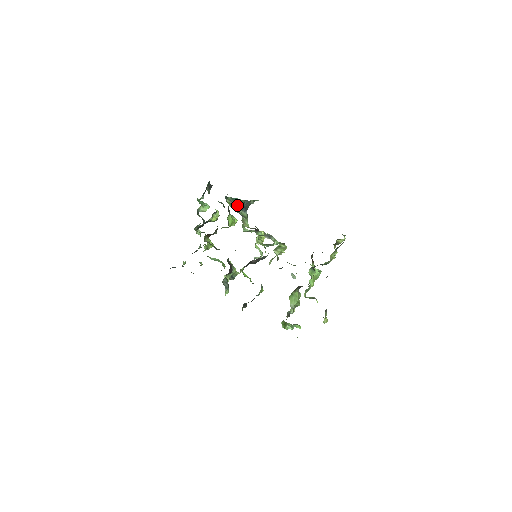
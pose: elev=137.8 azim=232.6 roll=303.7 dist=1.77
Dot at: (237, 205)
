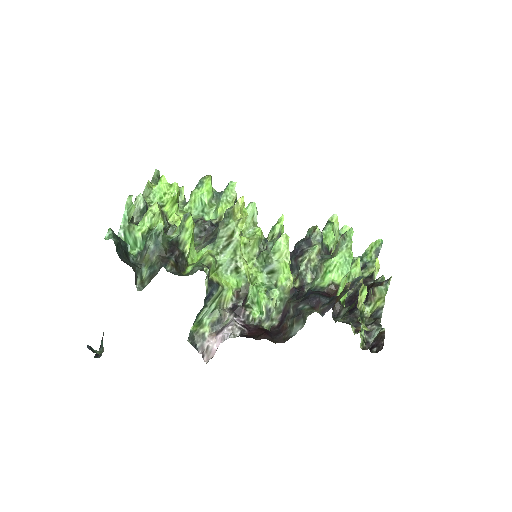
Dot at: (201, 310)
